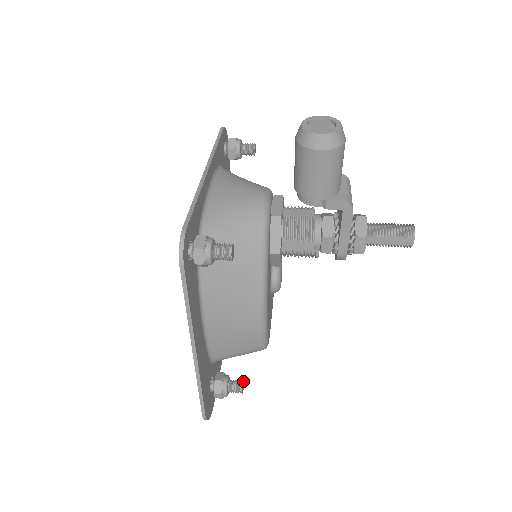
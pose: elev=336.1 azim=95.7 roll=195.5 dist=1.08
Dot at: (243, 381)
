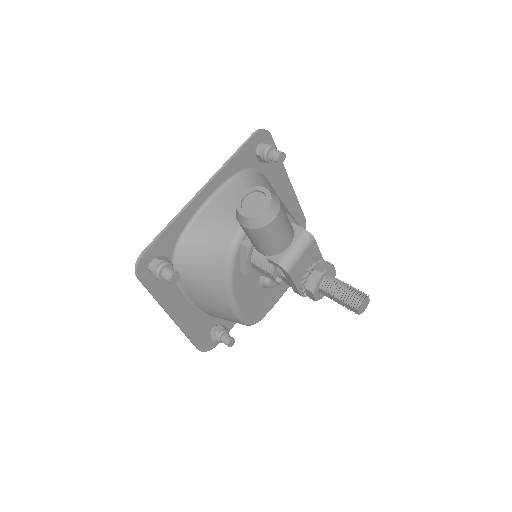
Dot at: (233, 339)
